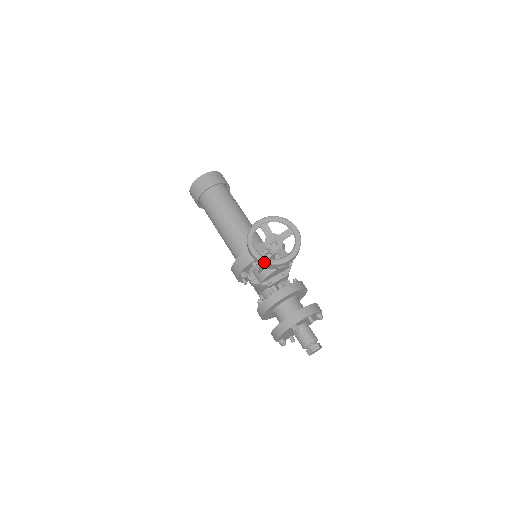
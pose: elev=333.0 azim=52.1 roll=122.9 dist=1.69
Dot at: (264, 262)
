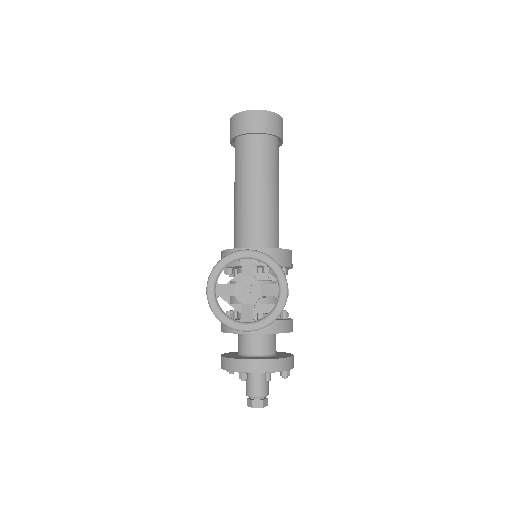
Dot at: (214, 314)
